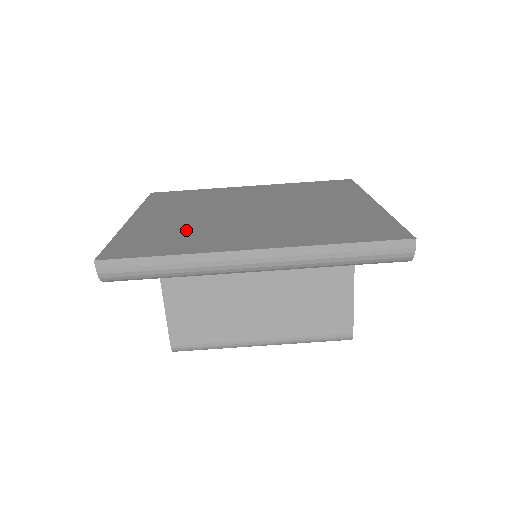
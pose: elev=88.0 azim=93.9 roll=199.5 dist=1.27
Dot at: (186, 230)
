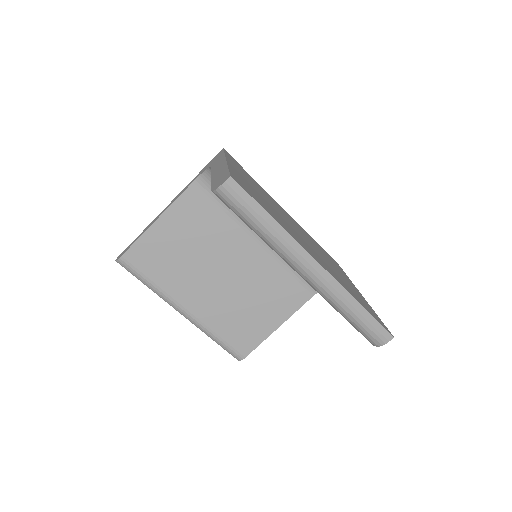
Dot at: (270, 207)
